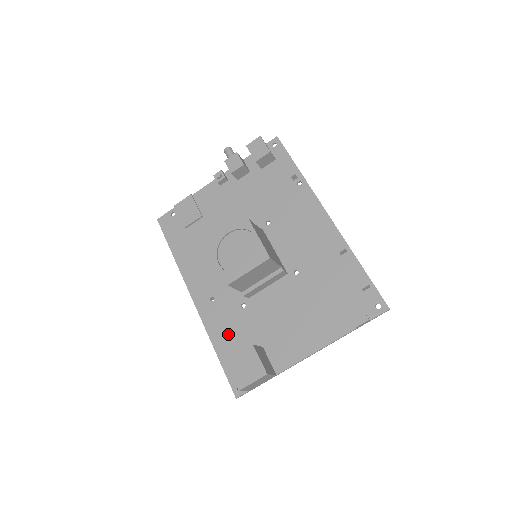
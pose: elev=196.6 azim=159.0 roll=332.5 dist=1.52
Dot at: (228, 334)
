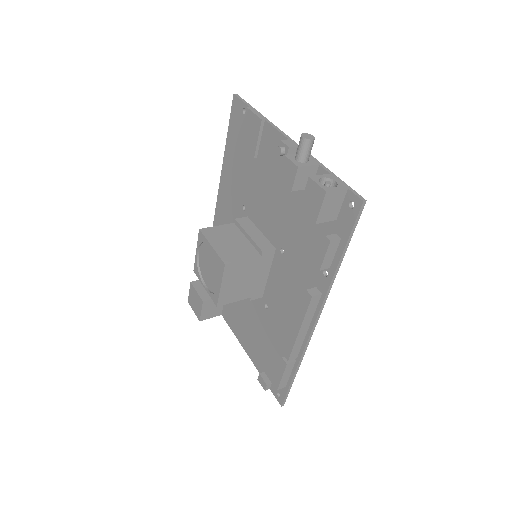
Dot at: occluded
